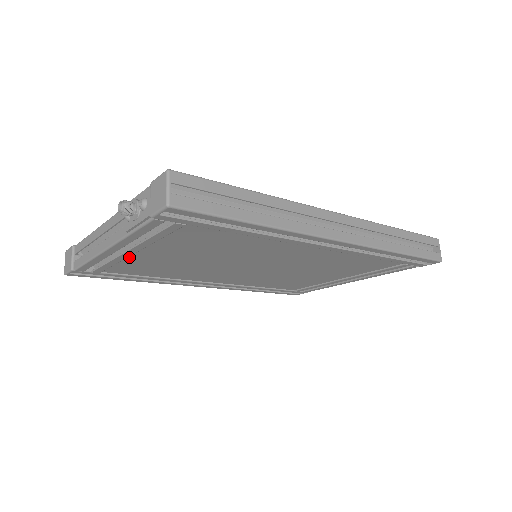
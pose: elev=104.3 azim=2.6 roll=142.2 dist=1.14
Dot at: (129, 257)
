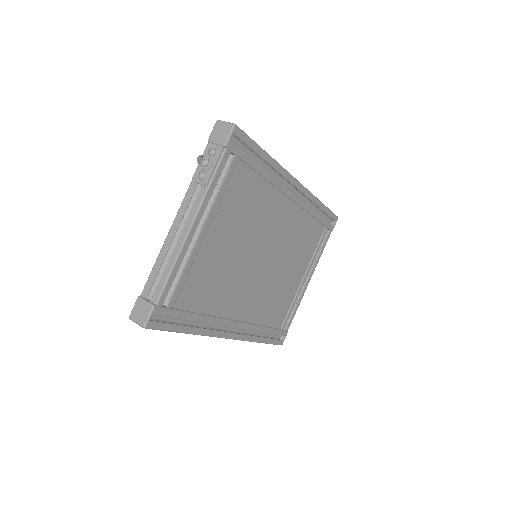
Dot at: (198, 251)
